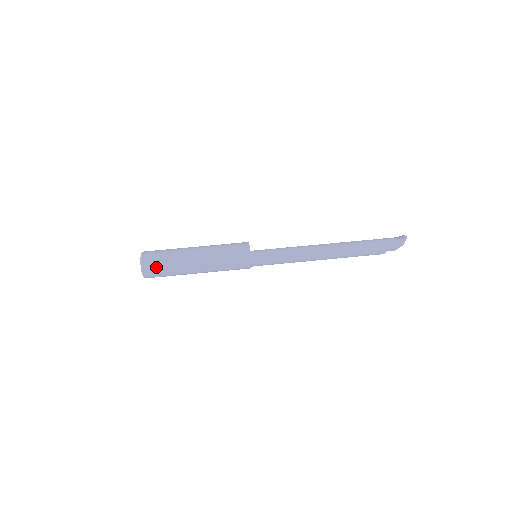
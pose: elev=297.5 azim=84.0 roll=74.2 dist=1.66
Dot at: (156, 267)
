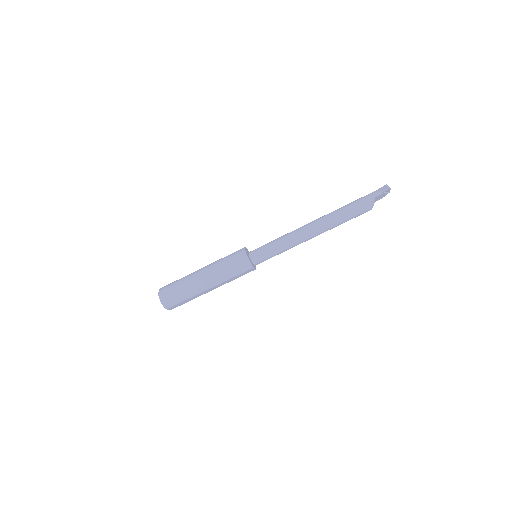
Dot at: (177, 303)
